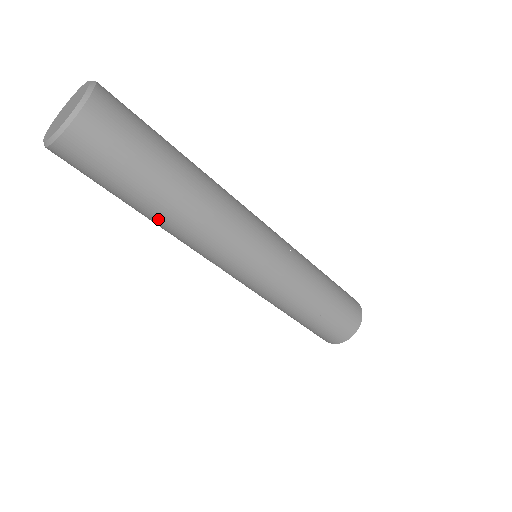
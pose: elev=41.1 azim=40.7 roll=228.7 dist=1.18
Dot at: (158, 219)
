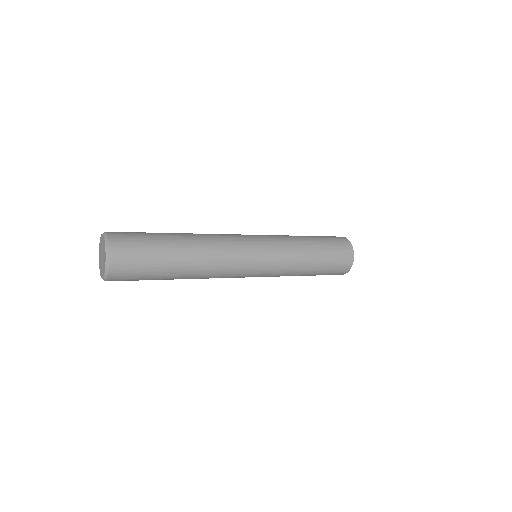
Dot at: occluded
